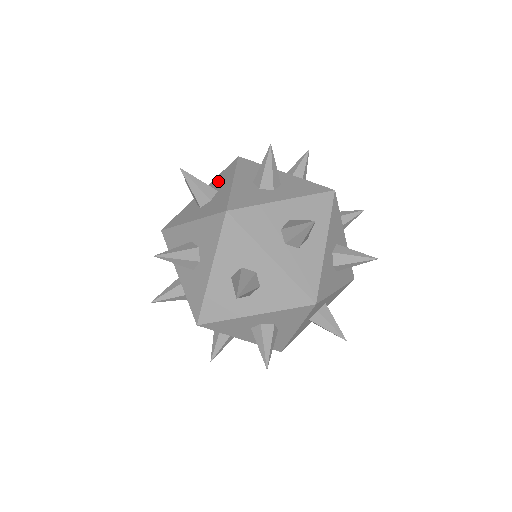
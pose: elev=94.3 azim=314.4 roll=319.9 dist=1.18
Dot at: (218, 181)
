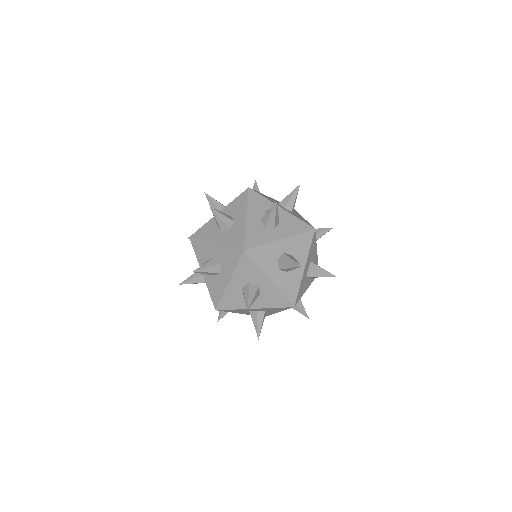
Dot at: occluded
